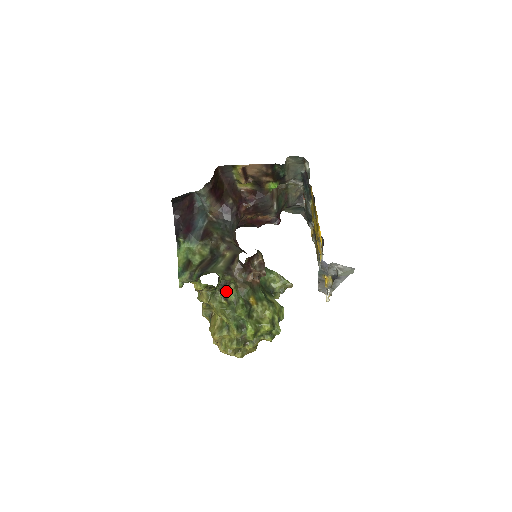
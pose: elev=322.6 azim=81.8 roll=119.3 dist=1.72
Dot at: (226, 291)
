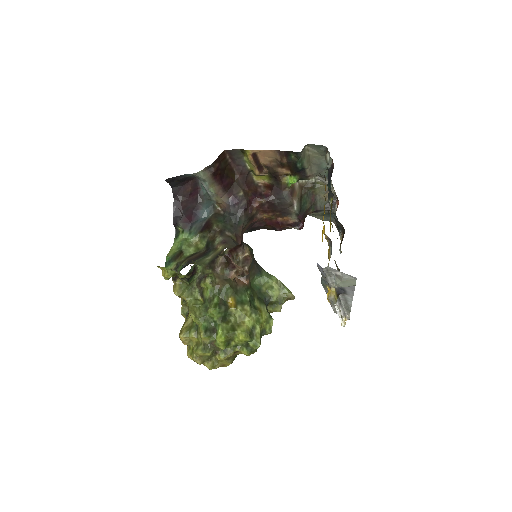
Dot at: (202, 286)
